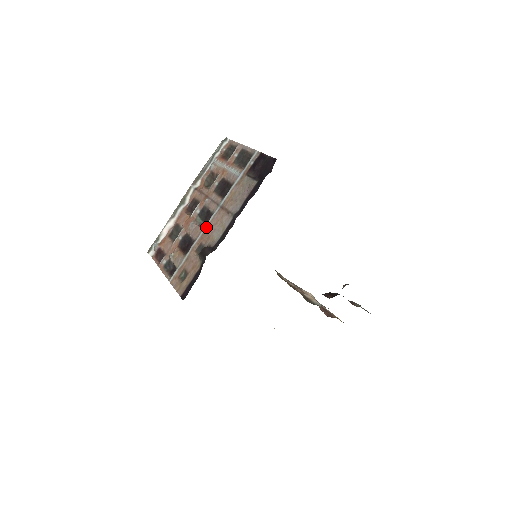
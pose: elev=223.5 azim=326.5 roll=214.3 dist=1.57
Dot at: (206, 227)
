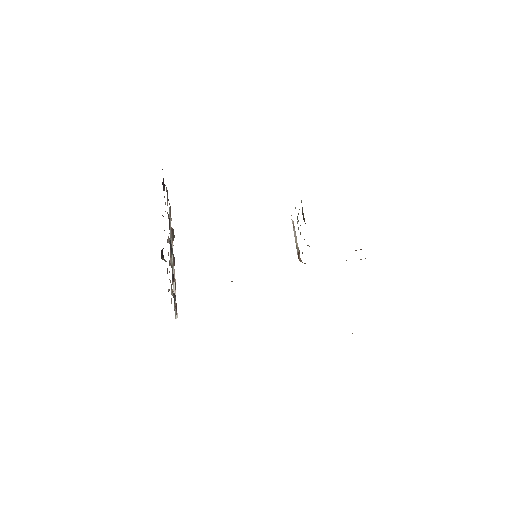
Dot at: occluded
